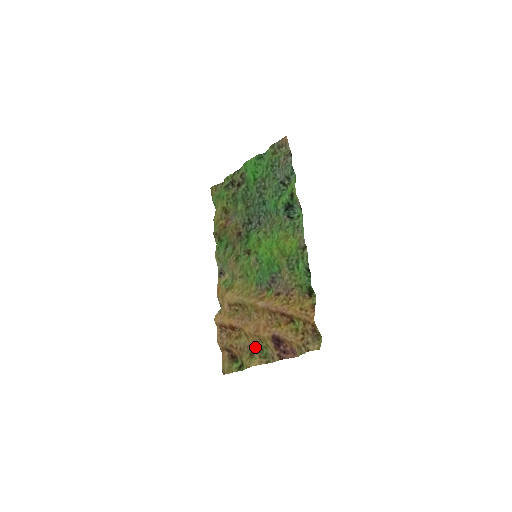
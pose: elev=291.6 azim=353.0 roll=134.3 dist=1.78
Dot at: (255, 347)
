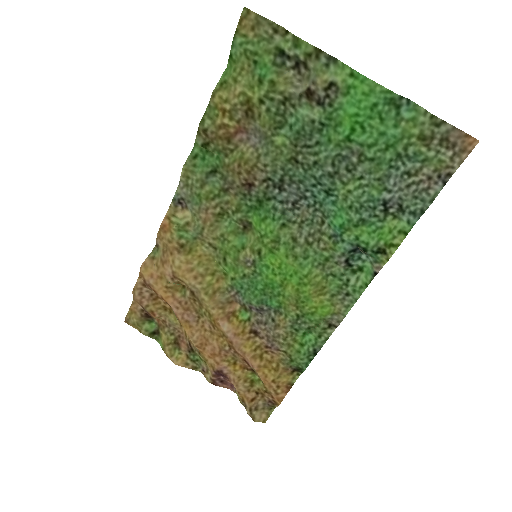
Dot at: (186, 341)
